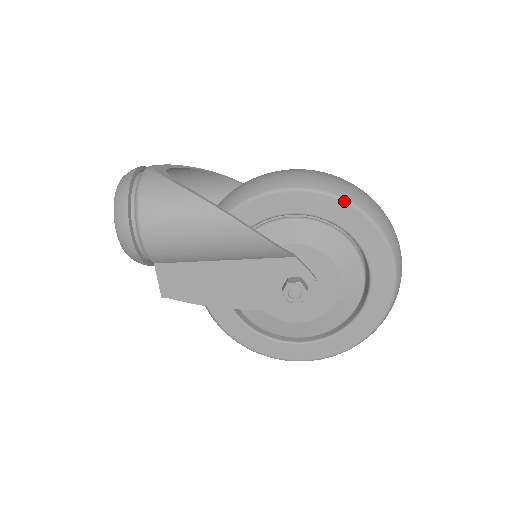
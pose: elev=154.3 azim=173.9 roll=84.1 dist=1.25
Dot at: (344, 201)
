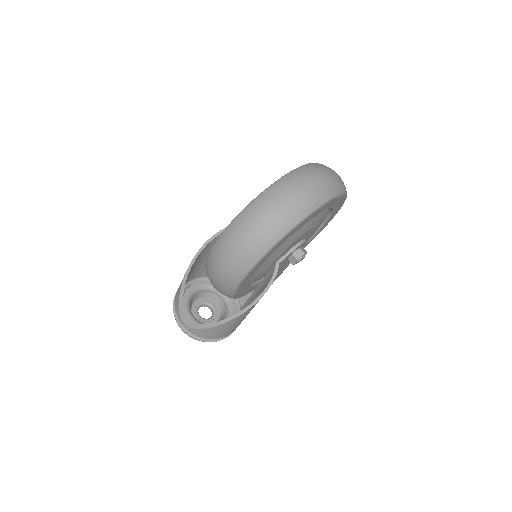
Dot at: (262, 258)
